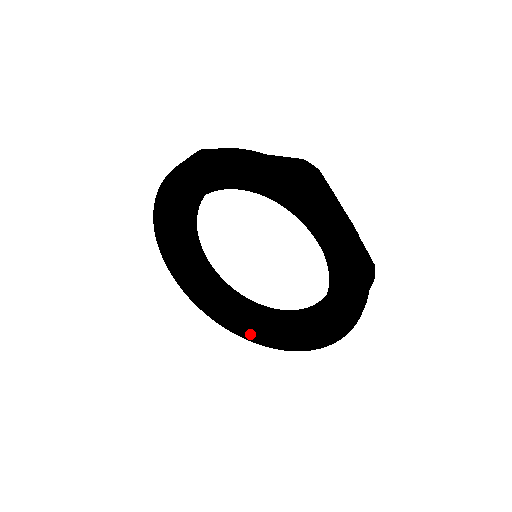
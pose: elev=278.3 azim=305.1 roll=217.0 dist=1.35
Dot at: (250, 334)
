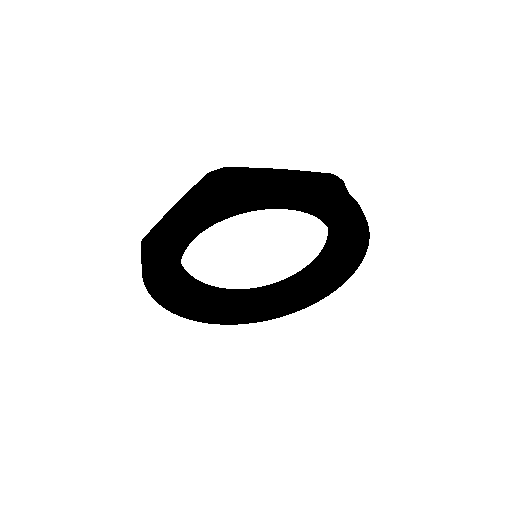
Dot at: (312, 299)
